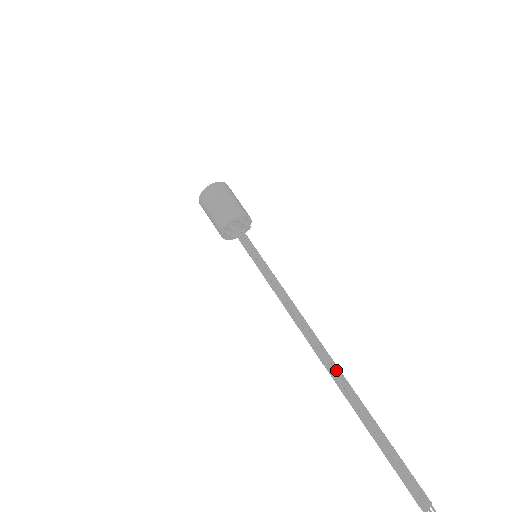
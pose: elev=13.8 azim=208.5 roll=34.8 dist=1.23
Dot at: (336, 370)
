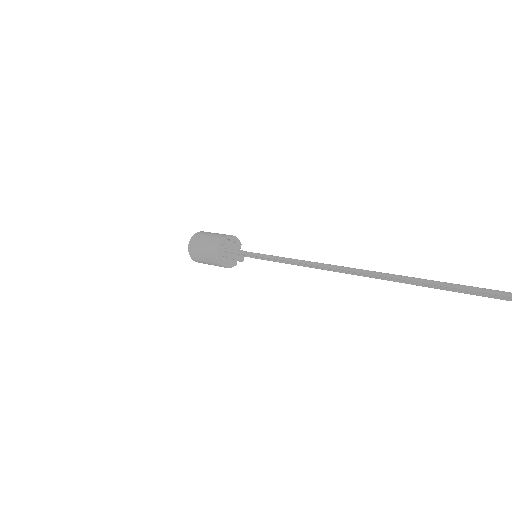
Dot at: (375, 277)
